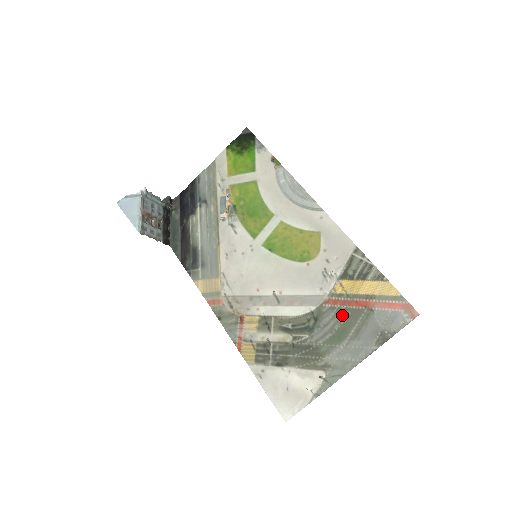
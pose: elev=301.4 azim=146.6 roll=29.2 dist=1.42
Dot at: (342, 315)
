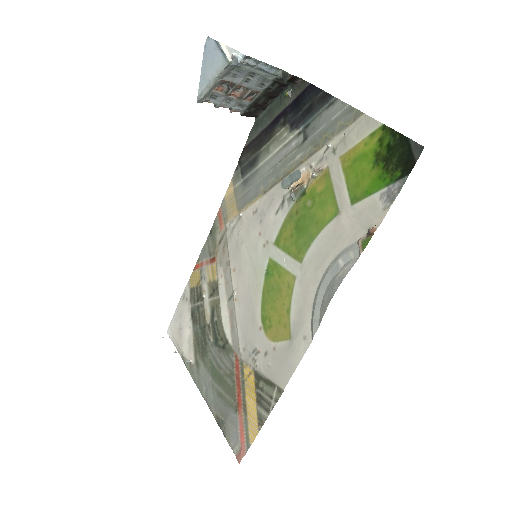
Dot at: (229, 377)
